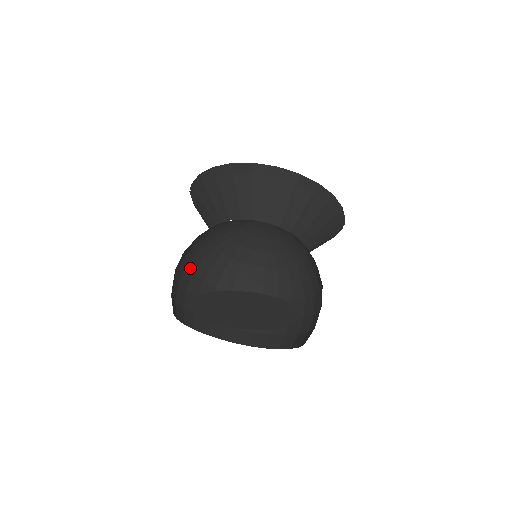
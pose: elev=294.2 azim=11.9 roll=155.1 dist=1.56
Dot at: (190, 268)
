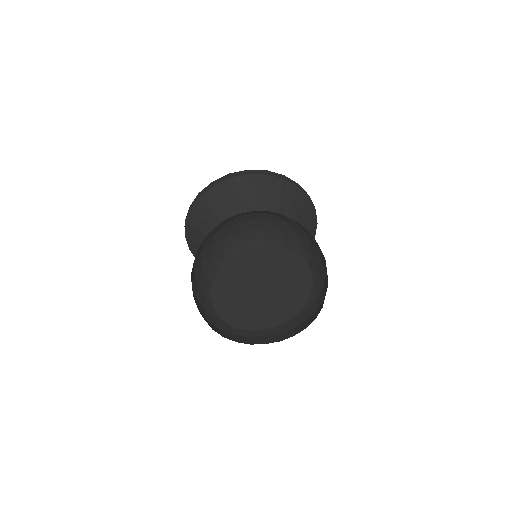
Dot at: occluded
